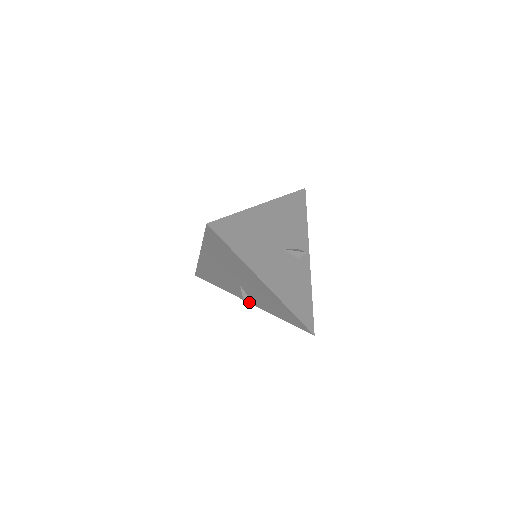
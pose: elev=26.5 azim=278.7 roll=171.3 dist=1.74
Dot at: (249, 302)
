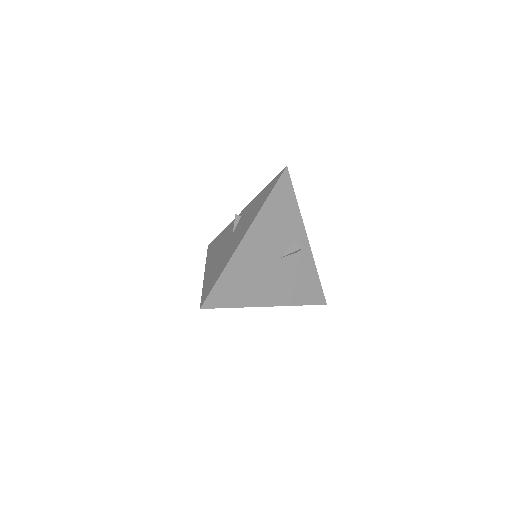
Dot at: occluded
